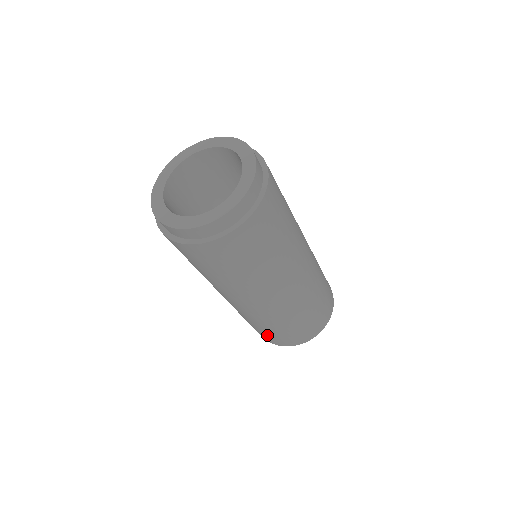
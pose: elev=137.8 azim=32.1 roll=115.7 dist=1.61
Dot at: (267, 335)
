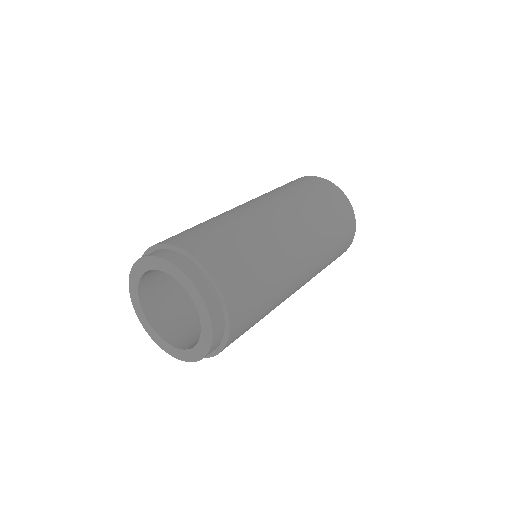
Dot at: occluded
